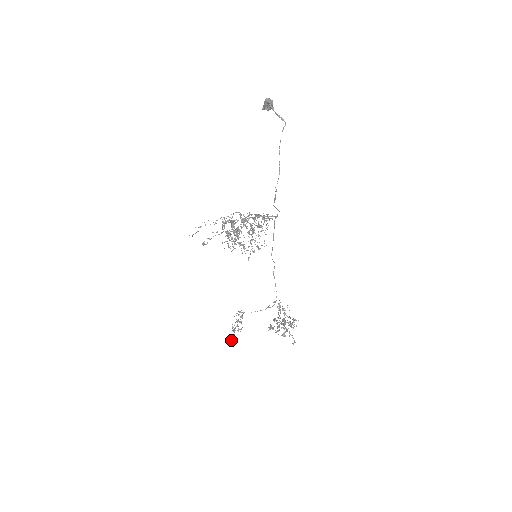
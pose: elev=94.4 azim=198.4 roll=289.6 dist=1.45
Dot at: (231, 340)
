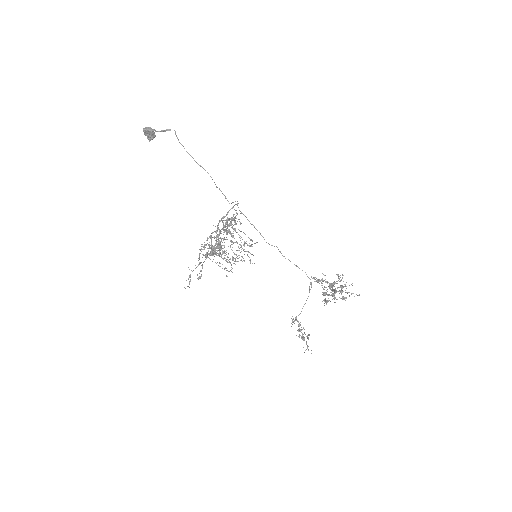
Dot at: (308, 349)
